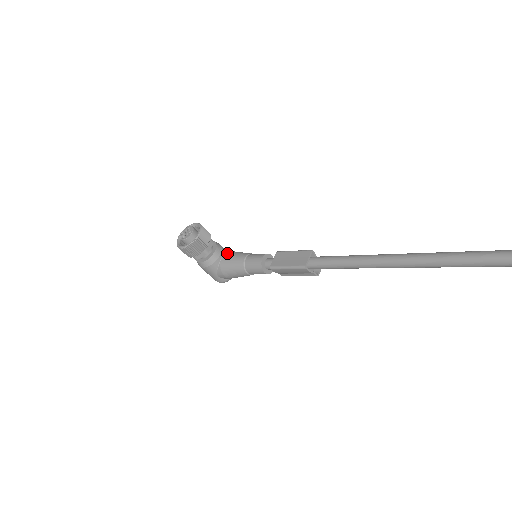
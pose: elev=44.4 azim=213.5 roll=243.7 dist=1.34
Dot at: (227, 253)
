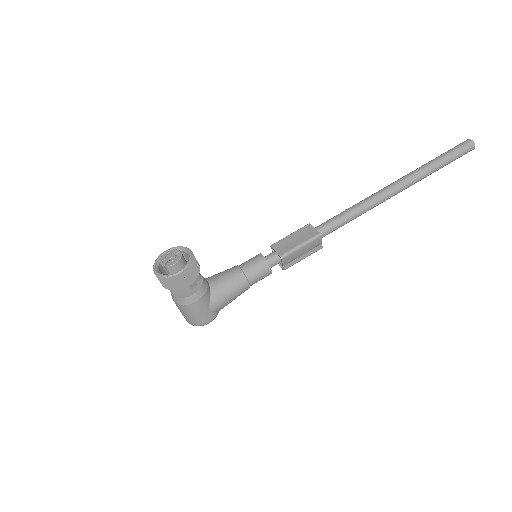
Dot at: (210, 278)
